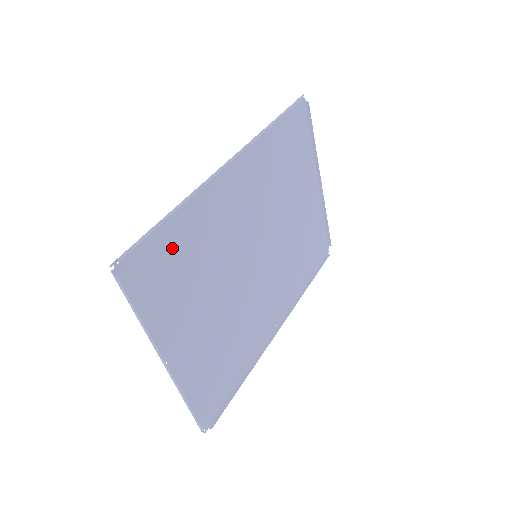
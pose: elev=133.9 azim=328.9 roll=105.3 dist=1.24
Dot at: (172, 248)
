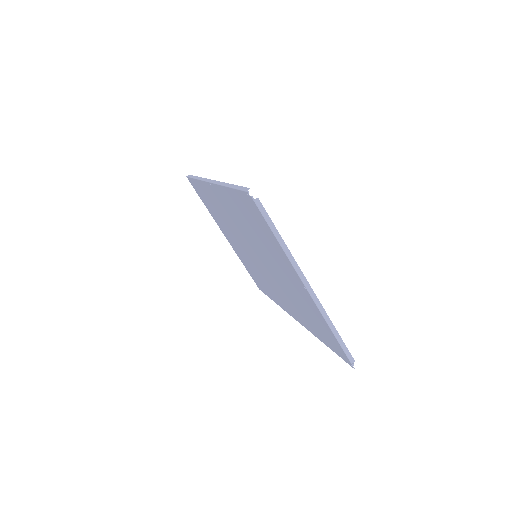
Dot at: (245, 210)
